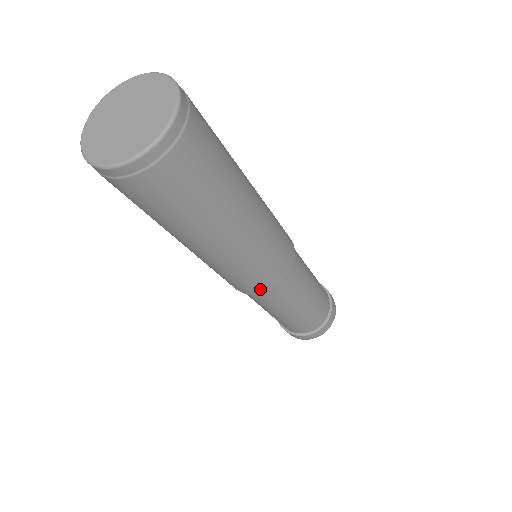
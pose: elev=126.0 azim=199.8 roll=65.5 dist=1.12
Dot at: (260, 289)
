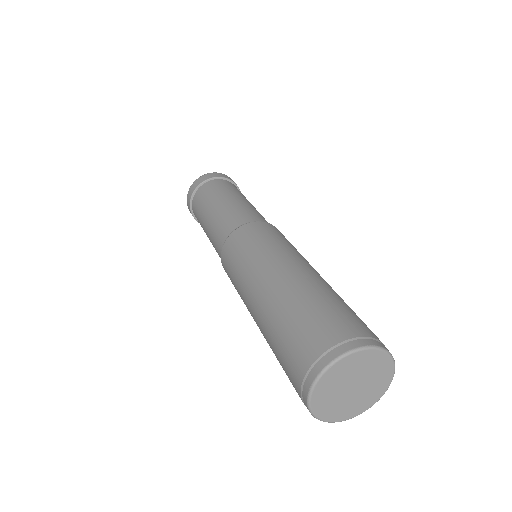
Dot at: occluded
